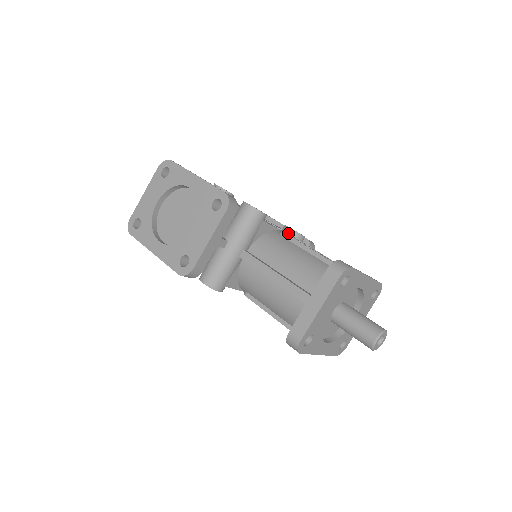
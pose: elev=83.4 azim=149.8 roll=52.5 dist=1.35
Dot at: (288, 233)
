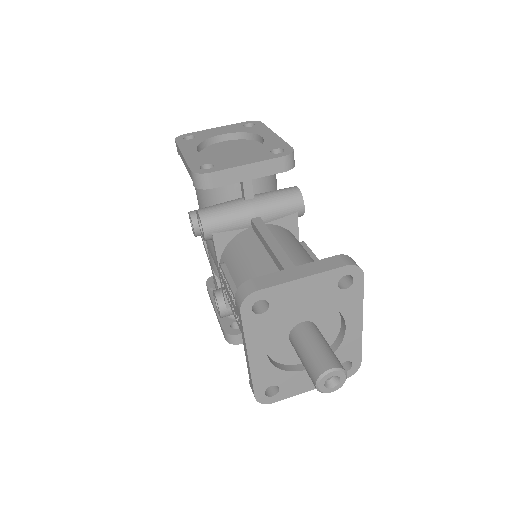
Dot at: occluded
